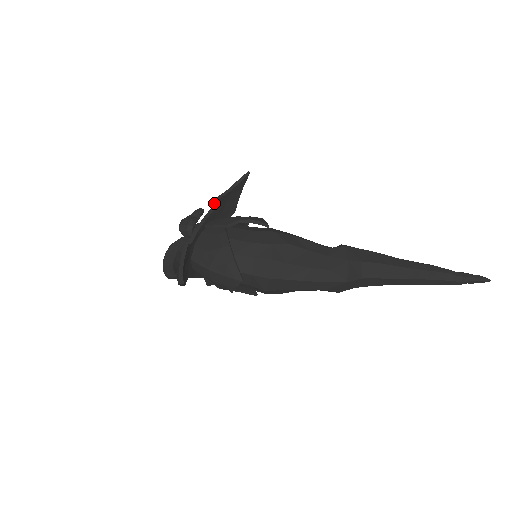
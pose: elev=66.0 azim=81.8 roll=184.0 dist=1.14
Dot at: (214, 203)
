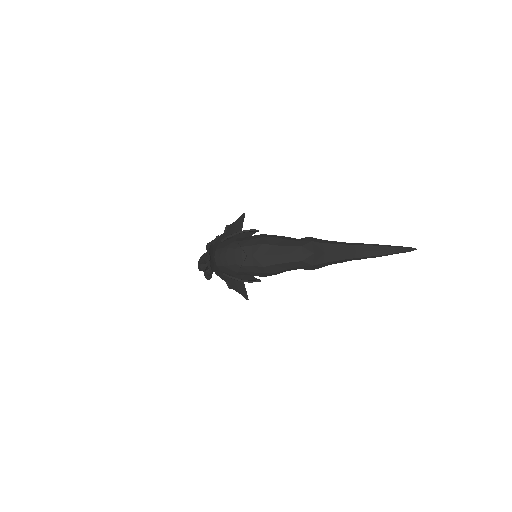
Dot at: (225, 229)
